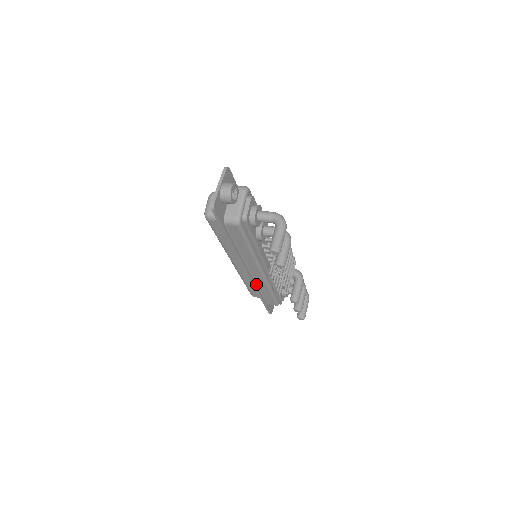
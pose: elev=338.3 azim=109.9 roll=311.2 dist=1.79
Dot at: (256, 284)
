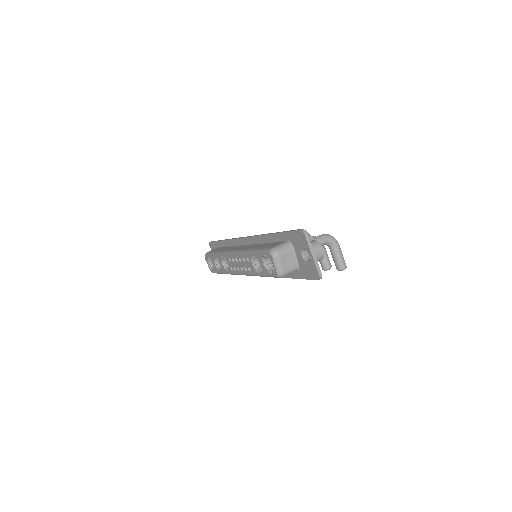
Dot at: occluded
